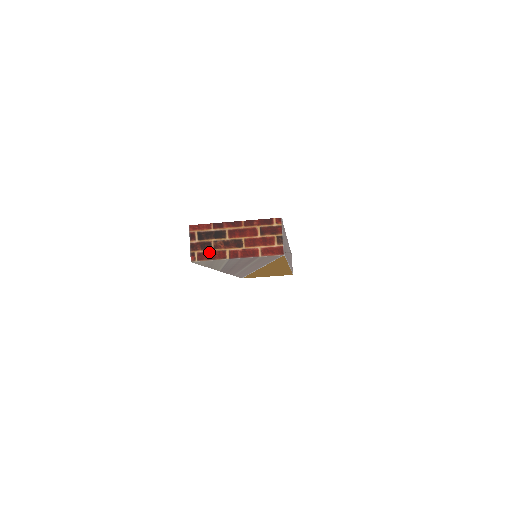
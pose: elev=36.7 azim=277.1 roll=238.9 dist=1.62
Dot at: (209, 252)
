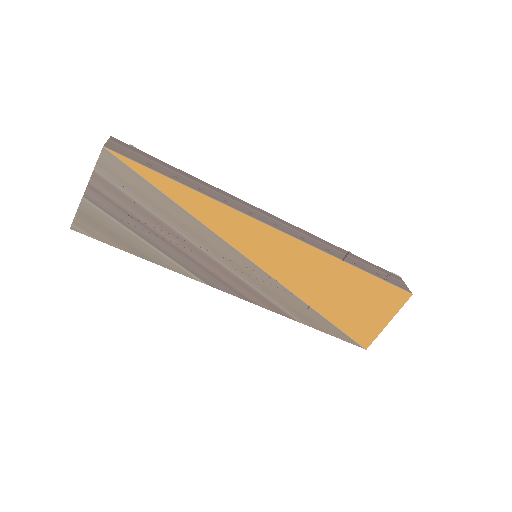
Dot at: occluded
